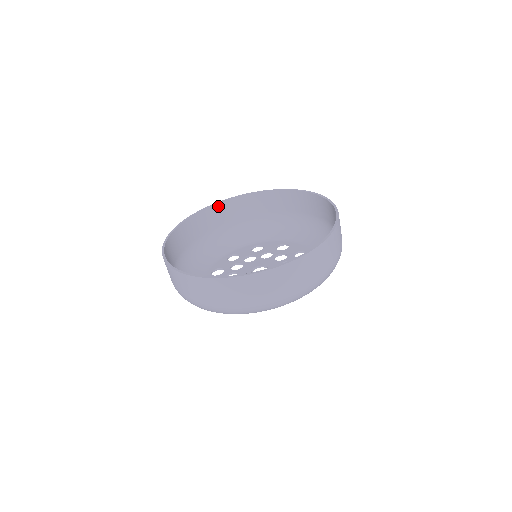
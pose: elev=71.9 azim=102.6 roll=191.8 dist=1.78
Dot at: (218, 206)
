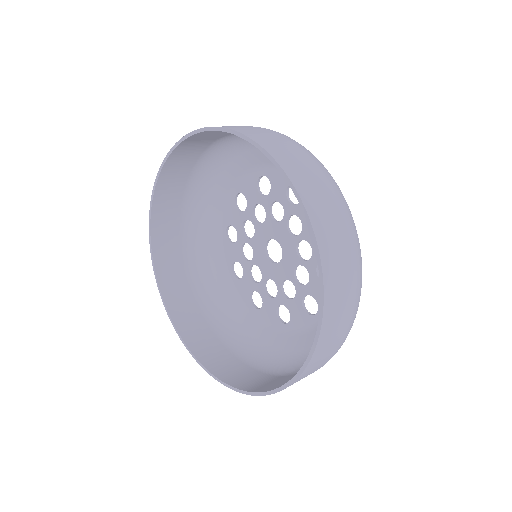
Dot at: (155, 210)
